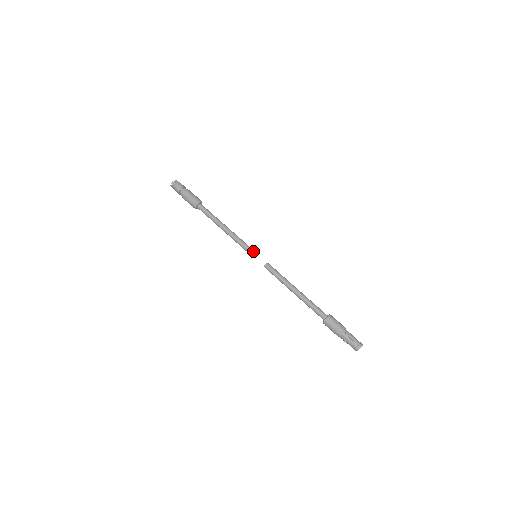
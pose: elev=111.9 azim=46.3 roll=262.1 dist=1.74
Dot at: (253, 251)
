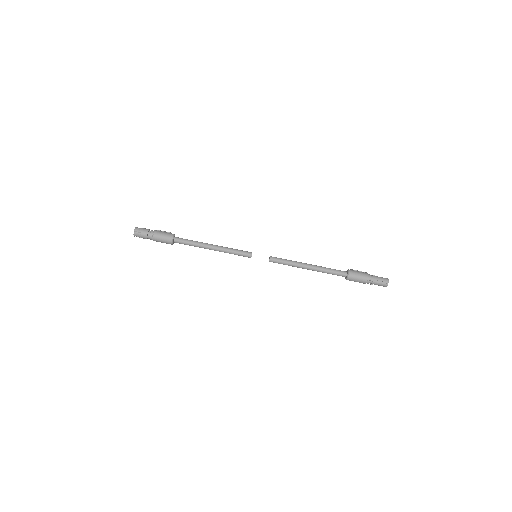
Dot at: (251, 255)
